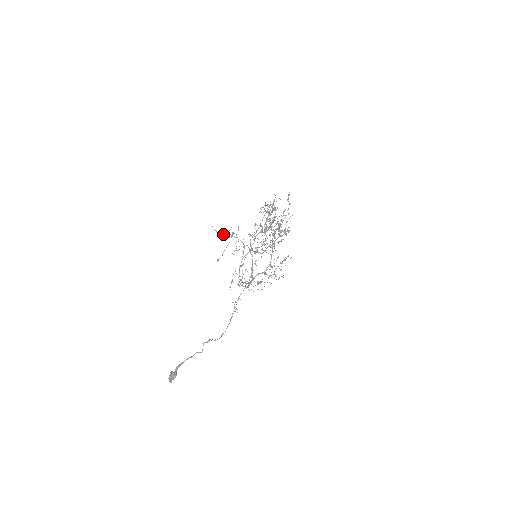
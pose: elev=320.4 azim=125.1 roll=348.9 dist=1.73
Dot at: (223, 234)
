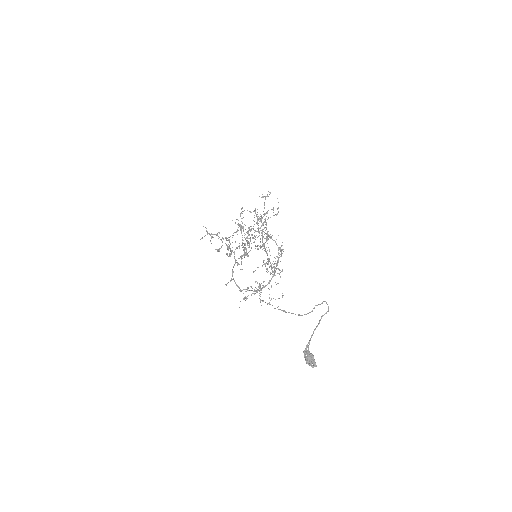
Dot at: occluded
